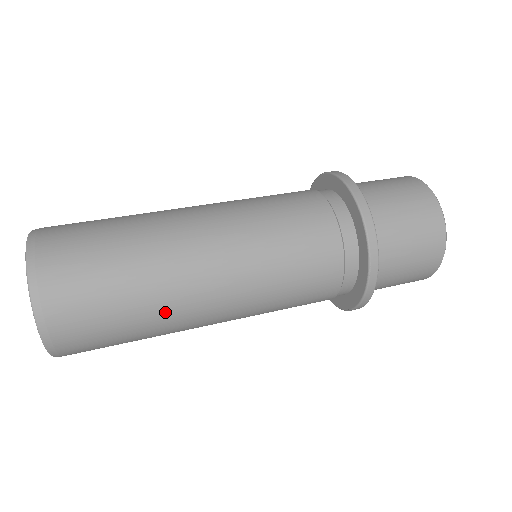
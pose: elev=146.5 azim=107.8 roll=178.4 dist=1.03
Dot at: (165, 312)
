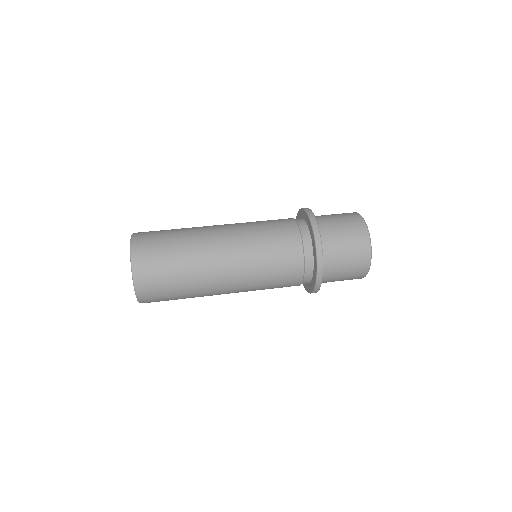
Dot at: (200, 287)
